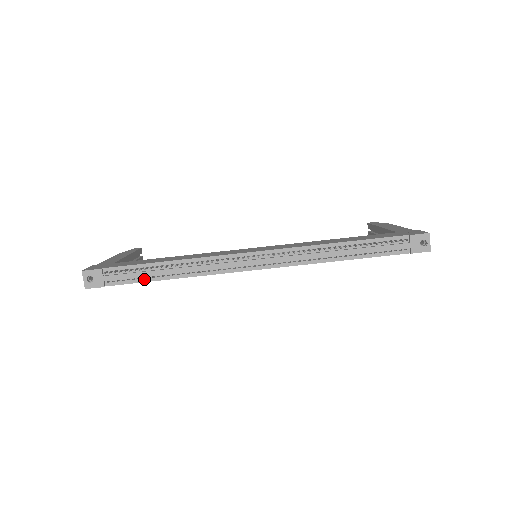
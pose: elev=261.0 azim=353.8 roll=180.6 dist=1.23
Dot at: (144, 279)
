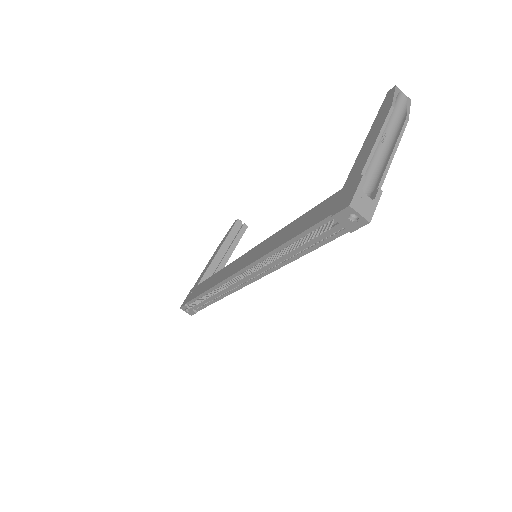
Dot at: (207, 304)
